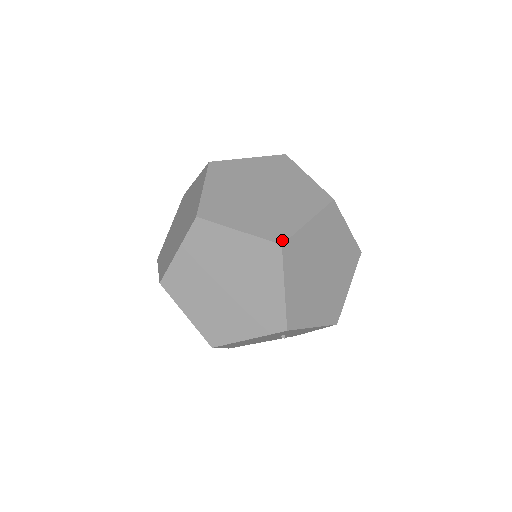
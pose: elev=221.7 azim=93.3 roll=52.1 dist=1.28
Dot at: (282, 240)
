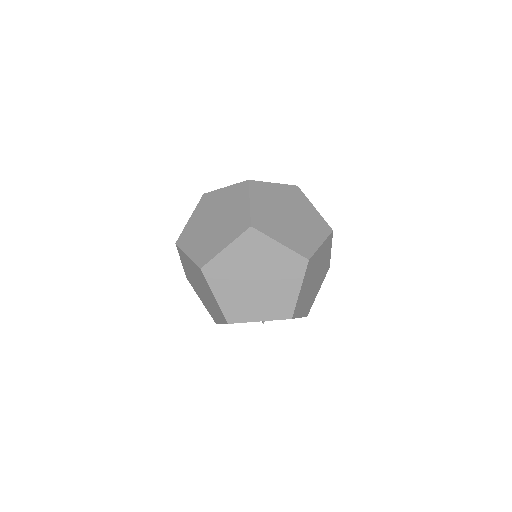
Dot at: (202, 265)
